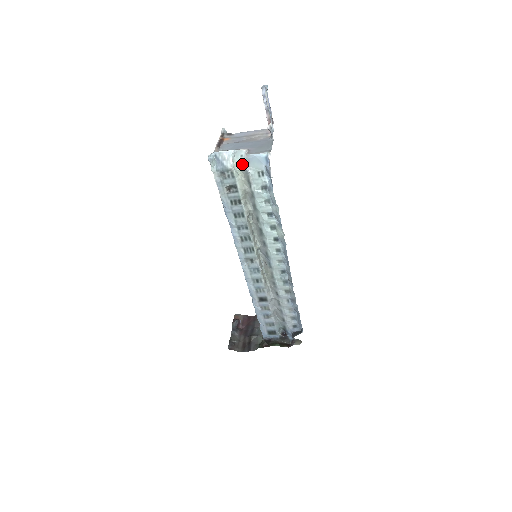
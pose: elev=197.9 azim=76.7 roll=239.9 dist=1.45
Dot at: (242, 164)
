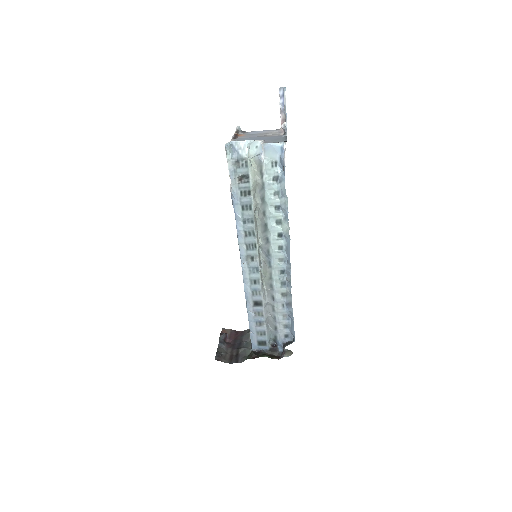
Dot at: (256, 155)
